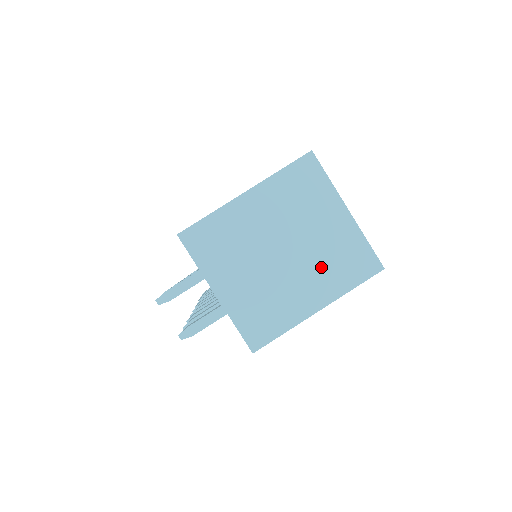
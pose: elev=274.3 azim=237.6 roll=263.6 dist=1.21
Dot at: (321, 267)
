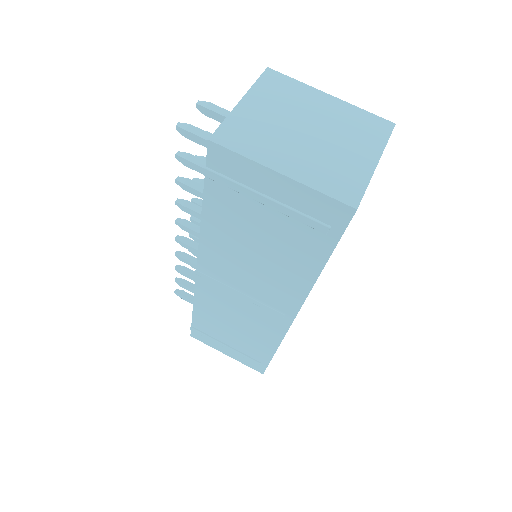
Dot at: (318, 161)
